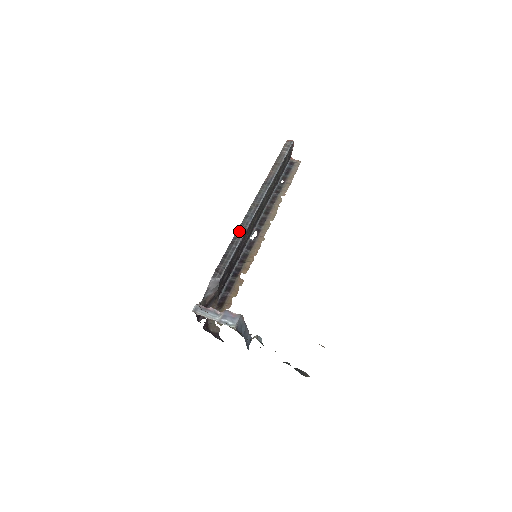
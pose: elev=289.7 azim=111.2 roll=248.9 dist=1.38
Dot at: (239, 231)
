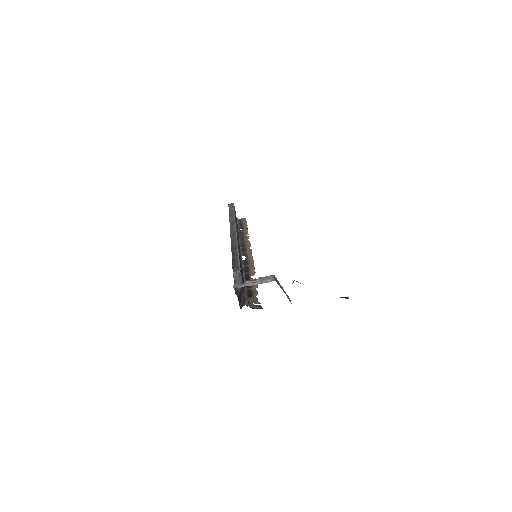
Dot at: (233, 247)
